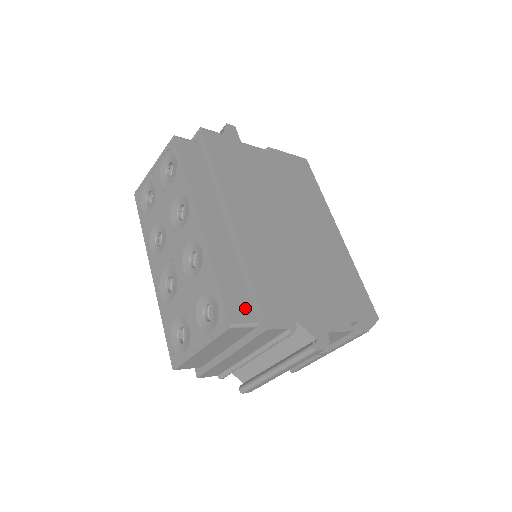
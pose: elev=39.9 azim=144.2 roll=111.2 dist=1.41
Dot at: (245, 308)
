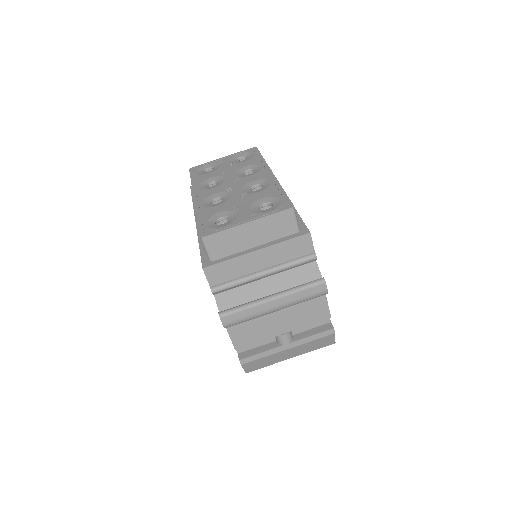
Dot at: occluded
